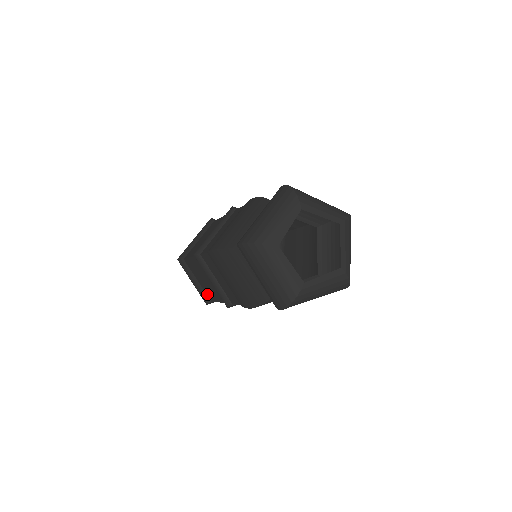
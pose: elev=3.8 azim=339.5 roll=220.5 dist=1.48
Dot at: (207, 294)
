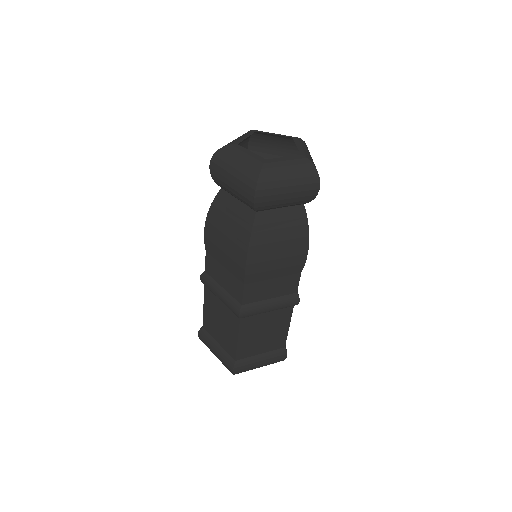
Dot at: (229, 352)
